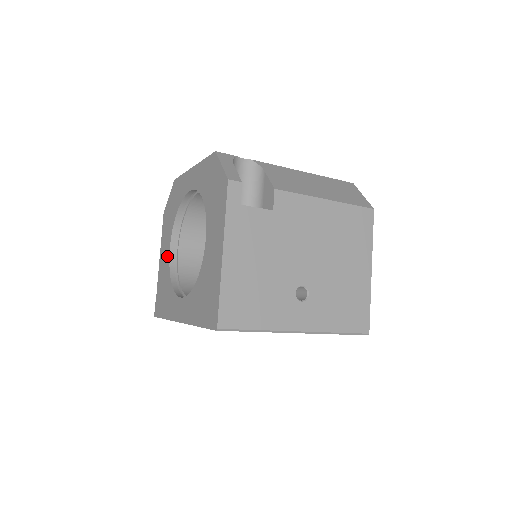
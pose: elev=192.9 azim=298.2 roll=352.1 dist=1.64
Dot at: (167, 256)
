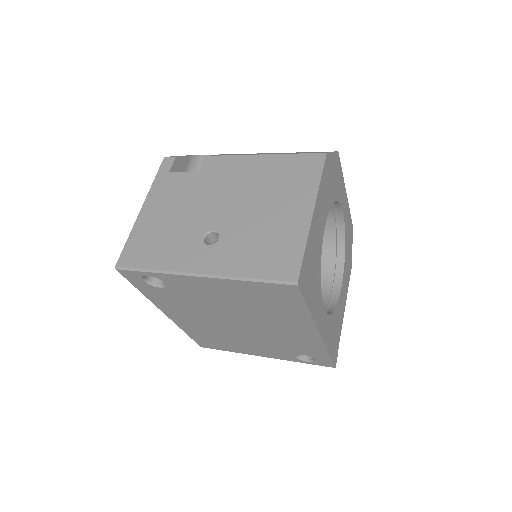
Dot at: occluded
